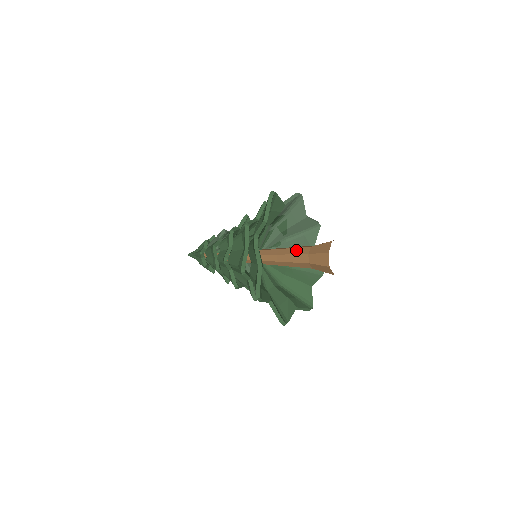
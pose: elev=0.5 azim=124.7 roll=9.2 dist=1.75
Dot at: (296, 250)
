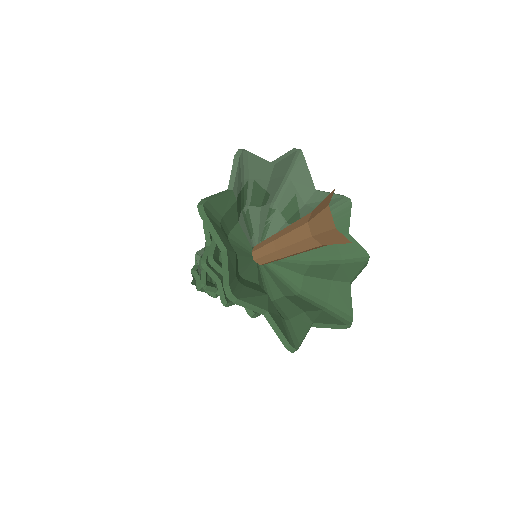
Dot at: (293, 236)
